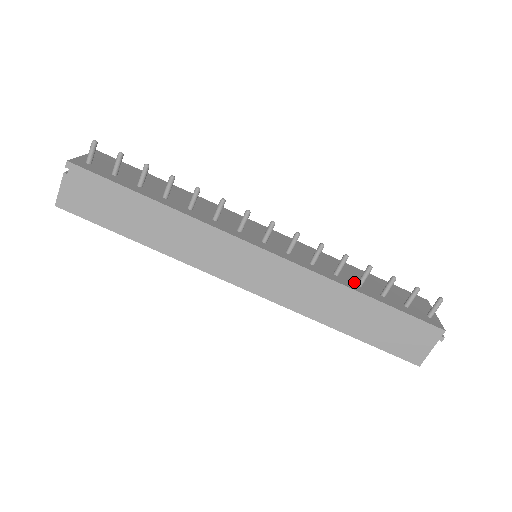
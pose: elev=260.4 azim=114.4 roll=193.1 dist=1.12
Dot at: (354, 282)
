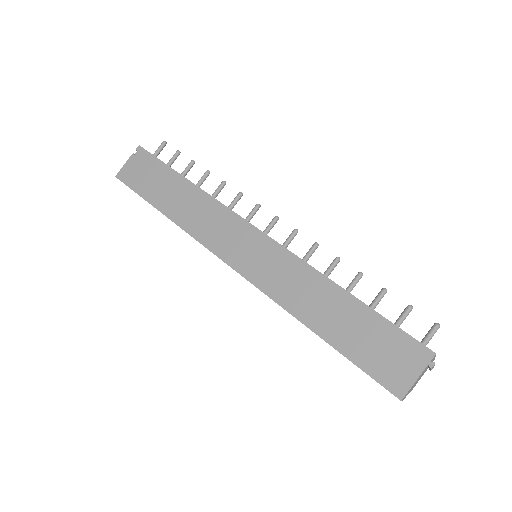
Dot at: occluded
